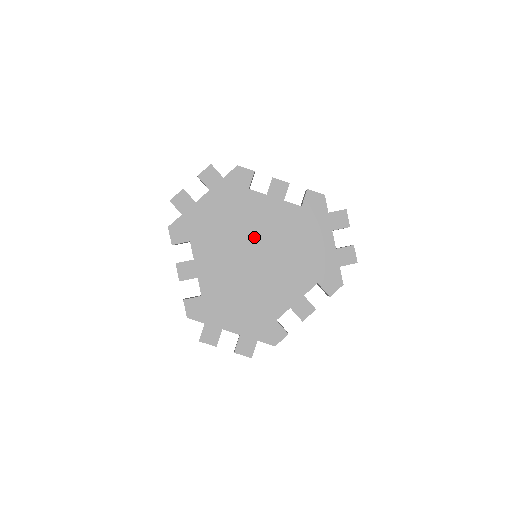
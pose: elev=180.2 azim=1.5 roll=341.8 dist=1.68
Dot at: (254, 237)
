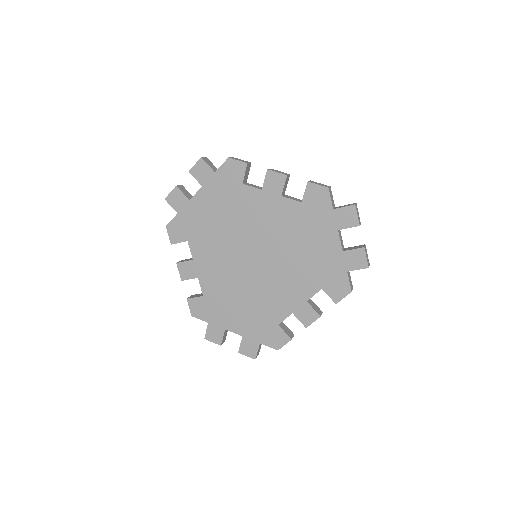
Dot at: (251, 237)
